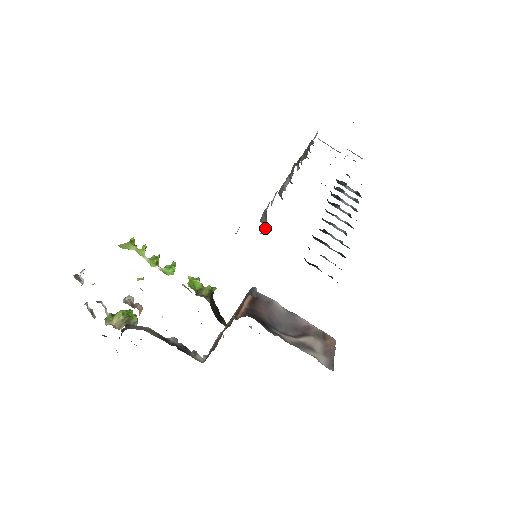
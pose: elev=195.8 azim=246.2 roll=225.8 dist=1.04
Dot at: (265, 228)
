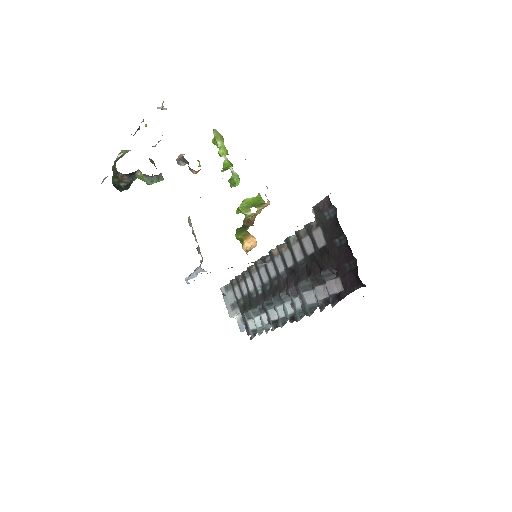
Dot at: occluded
